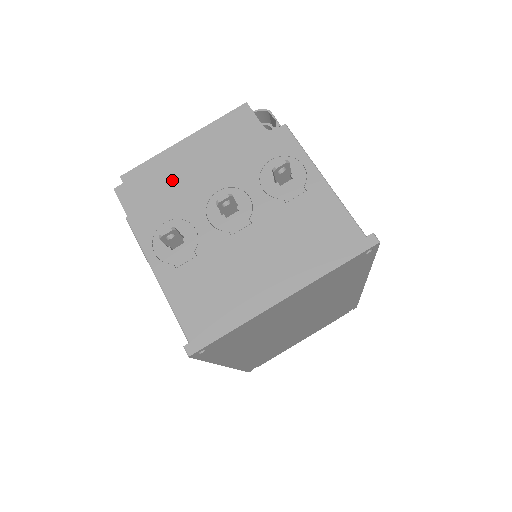
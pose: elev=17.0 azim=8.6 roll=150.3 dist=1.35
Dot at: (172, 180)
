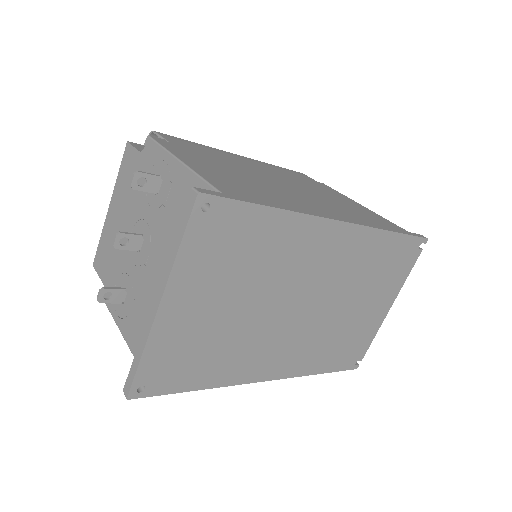
Dot at: (111, 245)
